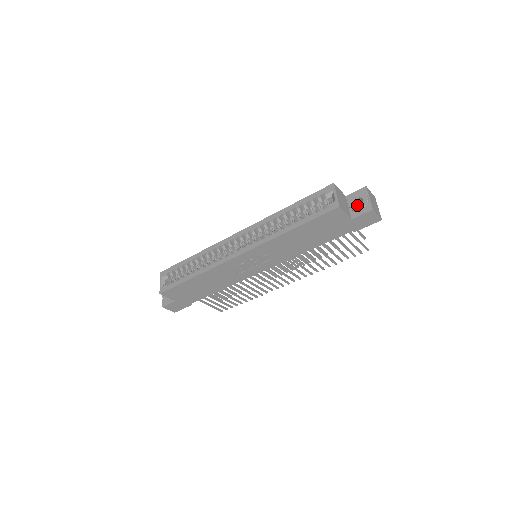
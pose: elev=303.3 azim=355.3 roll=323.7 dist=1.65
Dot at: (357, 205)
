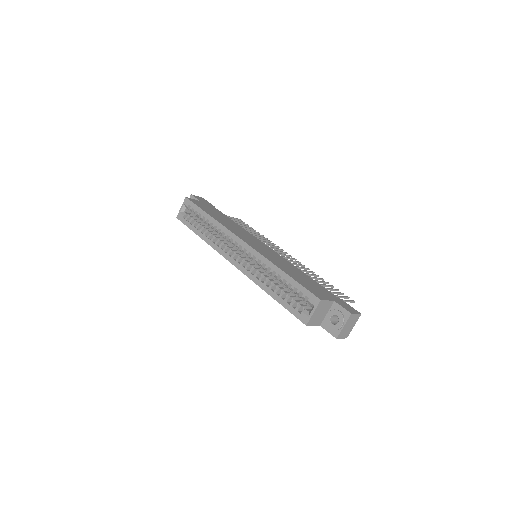
Dot at: occluded
